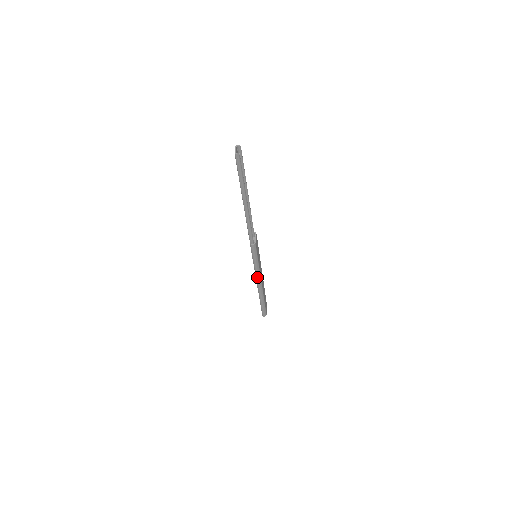
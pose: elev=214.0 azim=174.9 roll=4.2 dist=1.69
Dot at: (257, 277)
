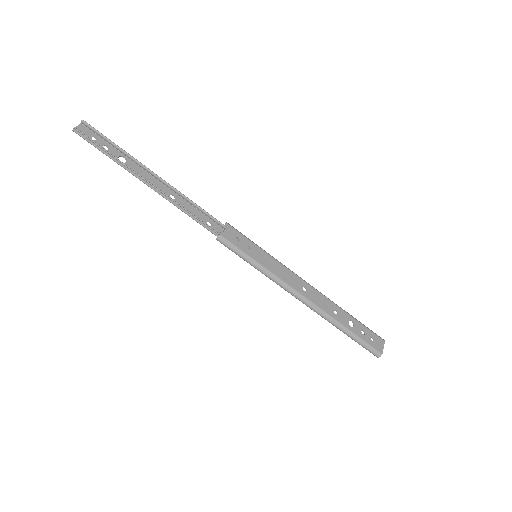
Dot at: (283, 288)
